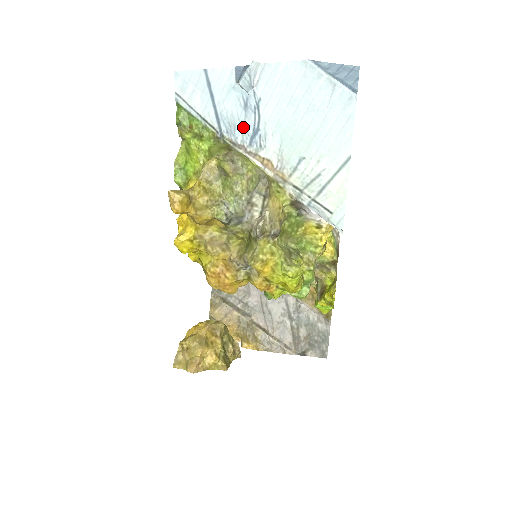
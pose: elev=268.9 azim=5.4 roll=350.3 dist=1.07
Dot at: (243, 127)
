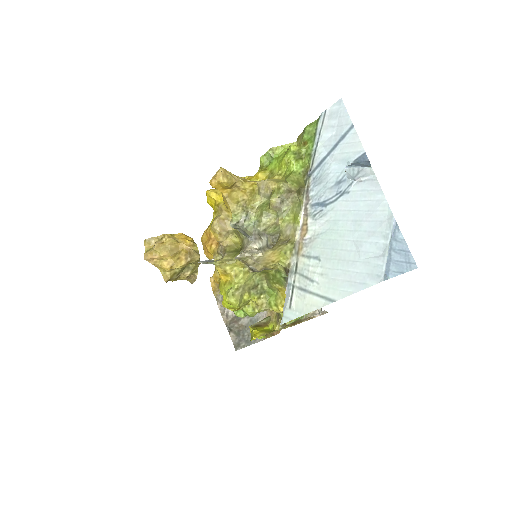
Dot at: (323, 190)
